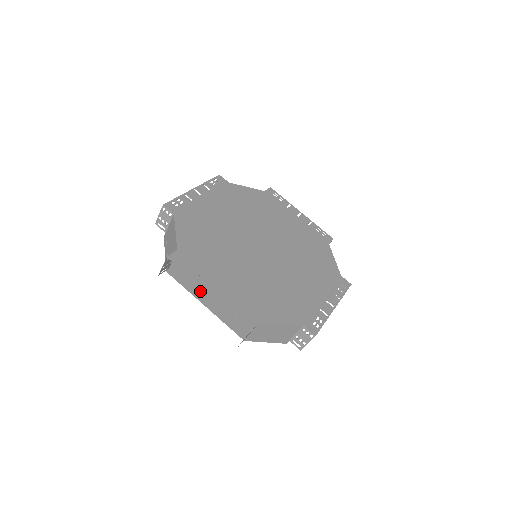
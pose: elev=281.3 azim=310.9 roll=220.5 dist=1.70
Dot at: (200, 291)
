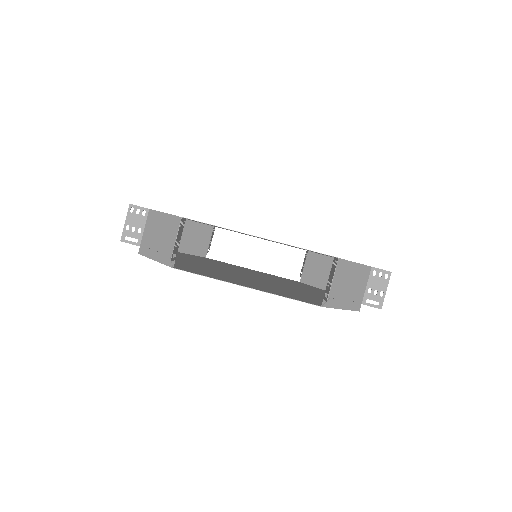
Dot at: (228, 280)
